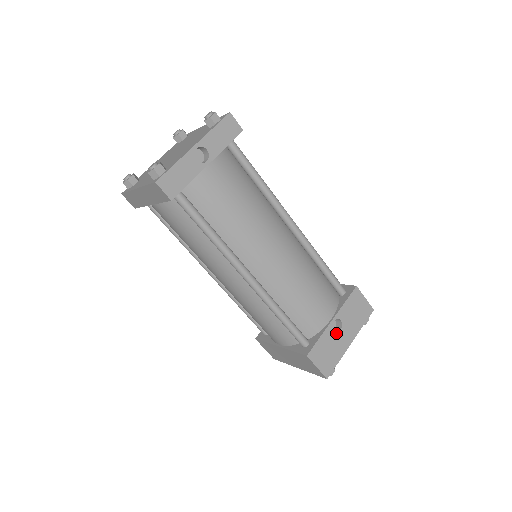
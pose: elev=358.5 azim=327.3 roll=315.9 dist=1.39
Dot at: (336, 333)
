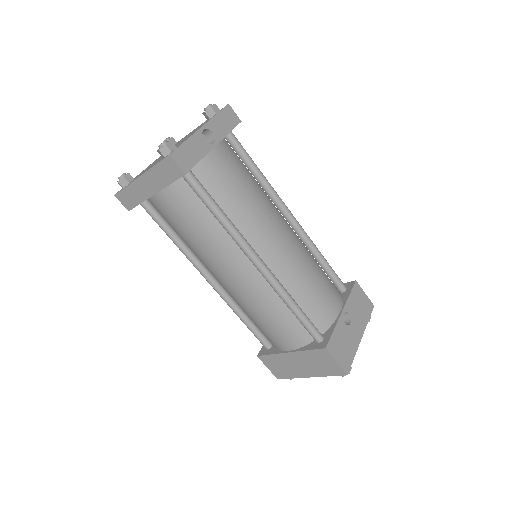
Dot at: (347, 326)
